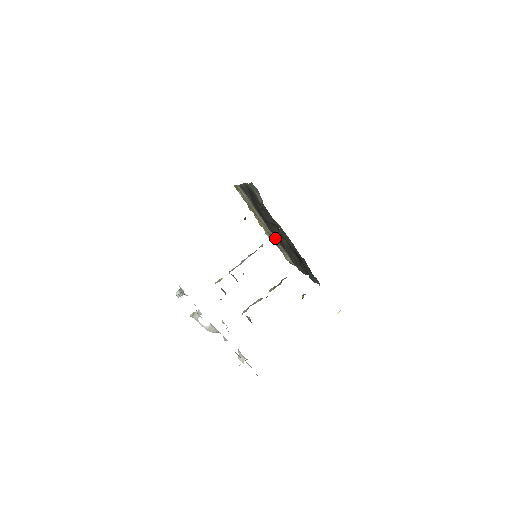
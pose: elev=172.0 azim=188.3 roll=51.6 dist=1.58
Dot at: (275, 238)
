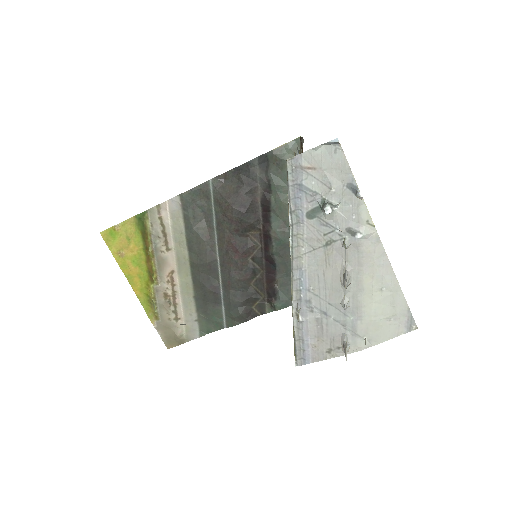
Dot at: (184, 291)
